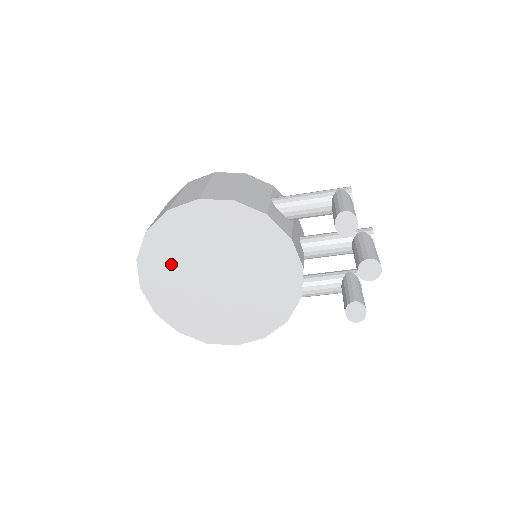
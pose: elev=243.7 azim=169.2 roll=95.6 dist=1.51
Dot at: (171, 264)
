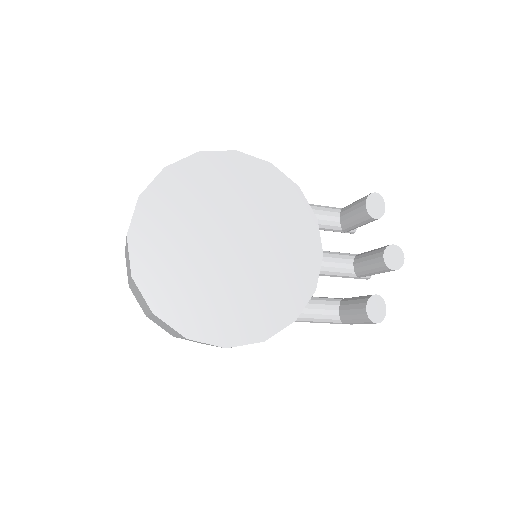
Dot at: (180, 213)
